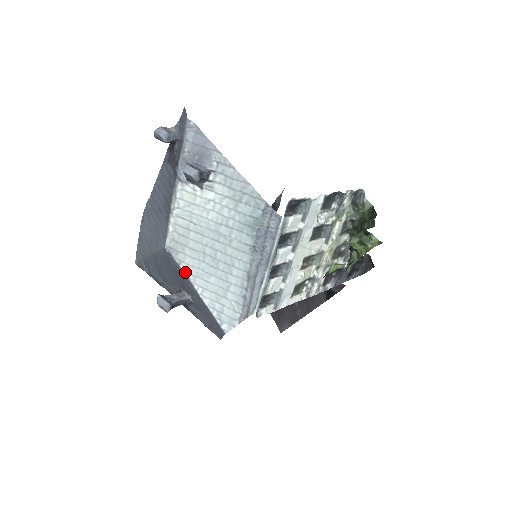
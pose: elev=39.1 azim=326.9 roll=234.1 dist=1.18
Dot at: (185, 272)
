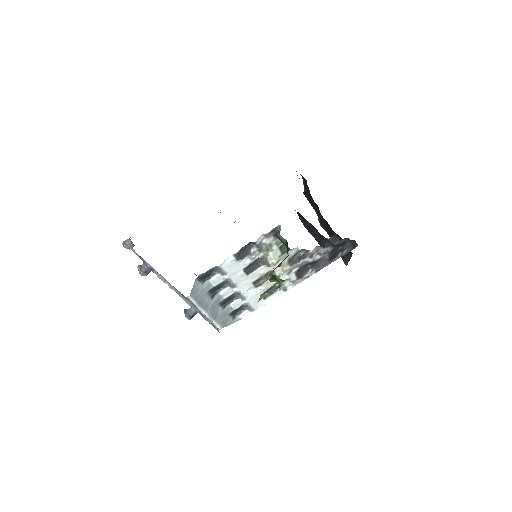
Dot at: occluded
